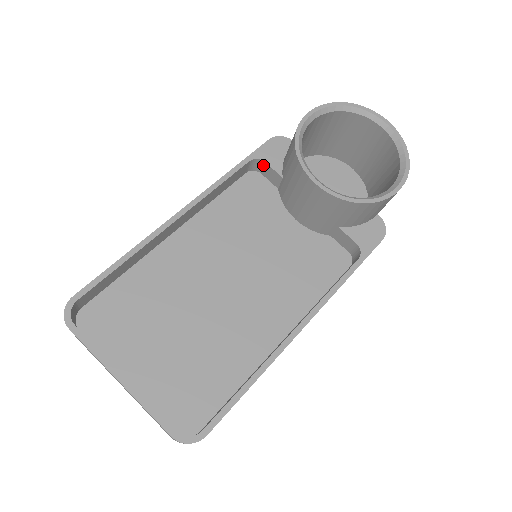
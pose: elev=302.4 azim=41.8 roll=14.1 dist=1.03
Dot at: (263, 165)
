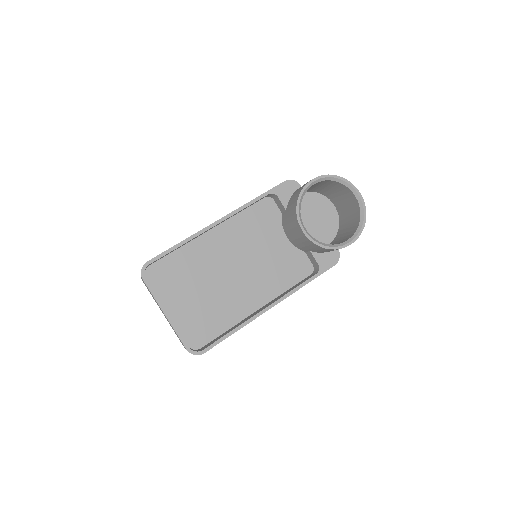
Dot at: (276, 197)
